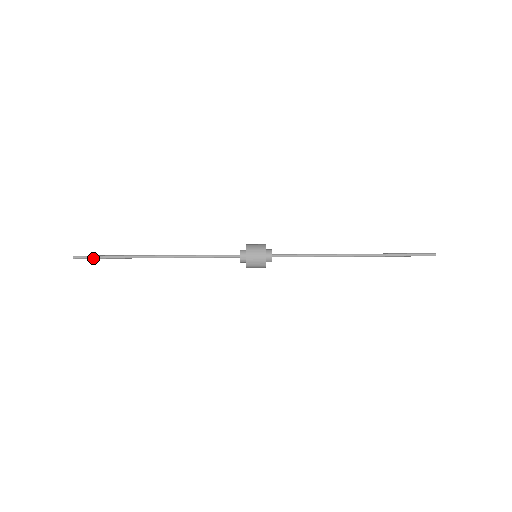
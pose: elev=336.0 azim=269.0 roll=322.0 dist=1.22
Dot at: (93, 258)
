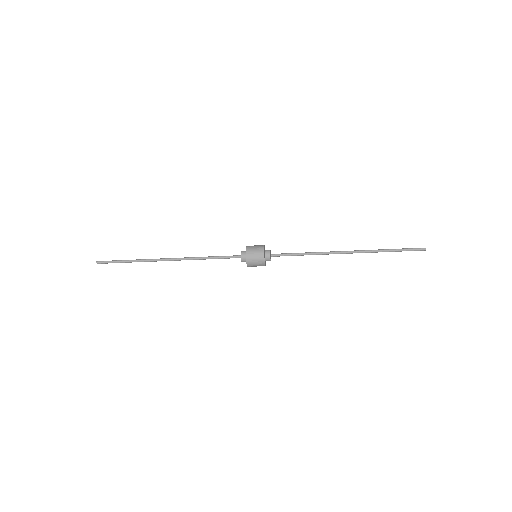
Dot at: (113, 261)
